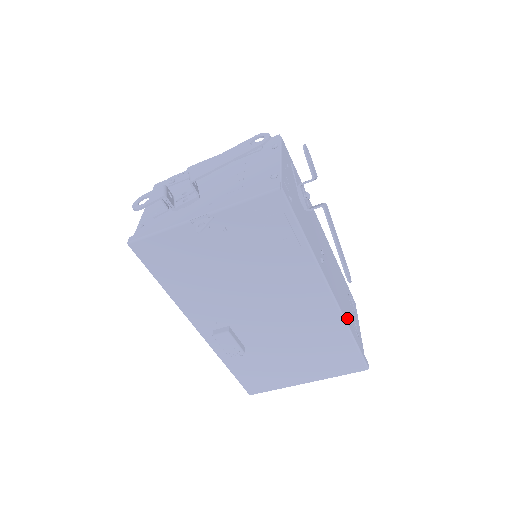
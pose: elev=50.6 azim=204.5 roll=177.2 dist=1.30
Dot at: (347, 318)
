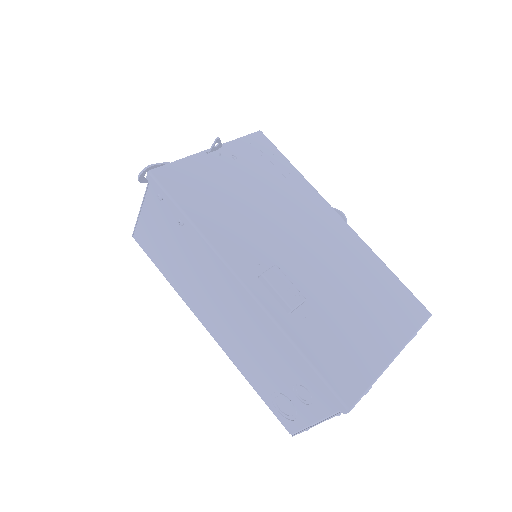
Dot at: occluded
